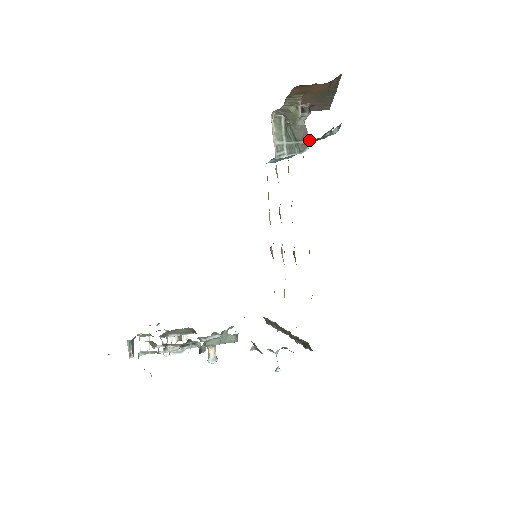
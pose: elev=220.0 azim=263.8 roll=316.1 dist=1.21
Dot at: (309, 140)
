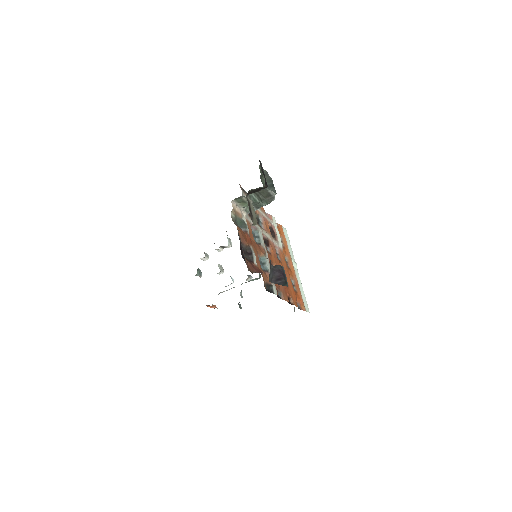
Dot at: occluded
